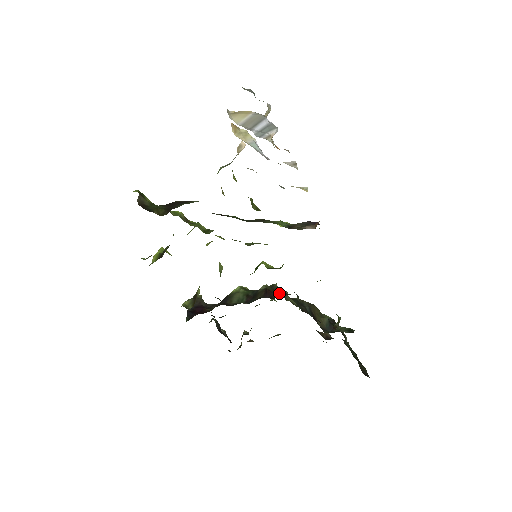
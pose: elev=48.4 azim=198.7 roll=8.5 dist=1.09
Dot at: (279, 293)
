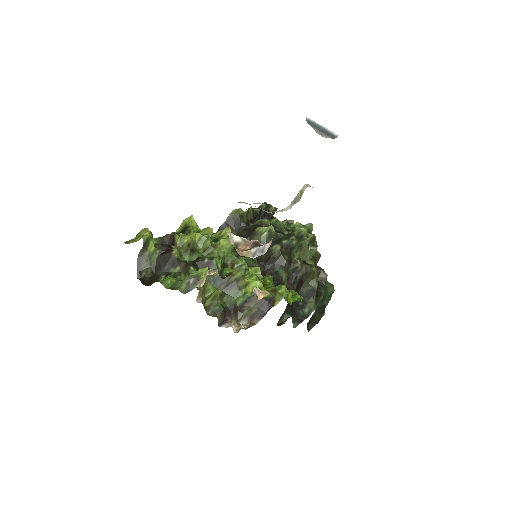
Dot at: (280, 263)
